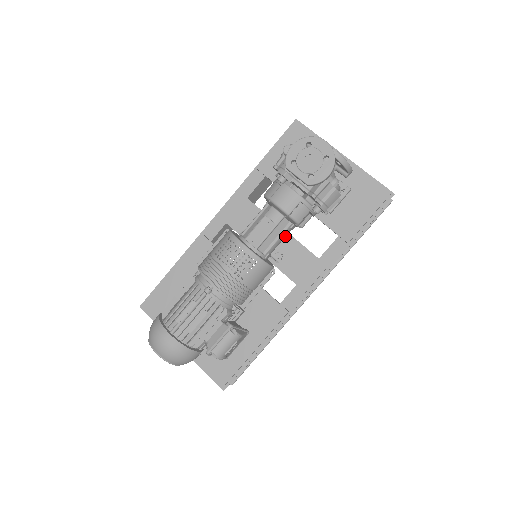
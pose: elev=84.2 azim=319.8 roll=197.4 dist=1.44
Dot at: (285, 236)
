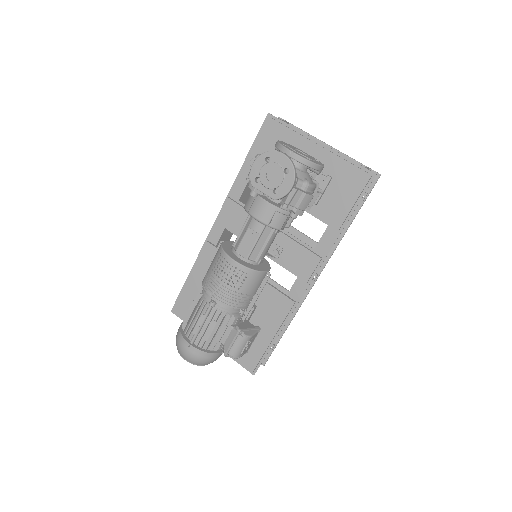
Dot at: (273, 240)
